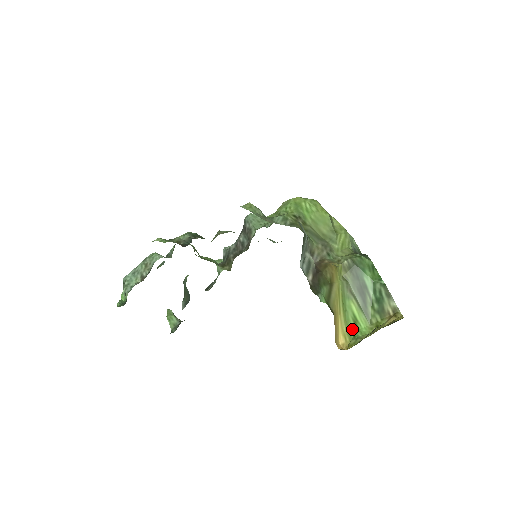
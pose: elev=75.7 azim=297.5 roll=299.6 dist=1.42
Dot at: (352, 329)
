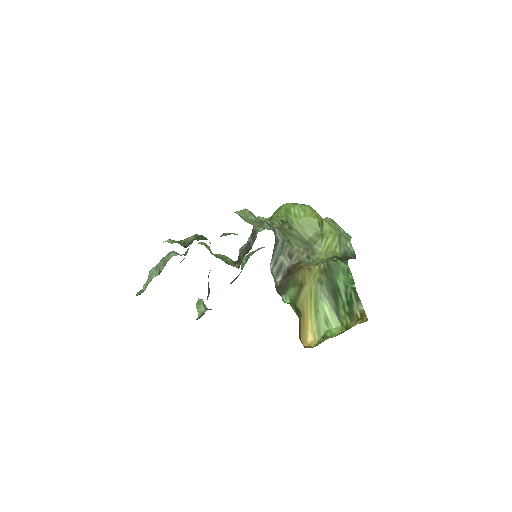
Dot at: (322, 328)
